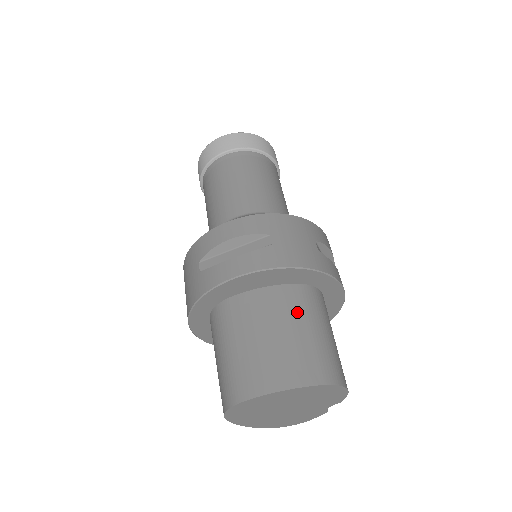
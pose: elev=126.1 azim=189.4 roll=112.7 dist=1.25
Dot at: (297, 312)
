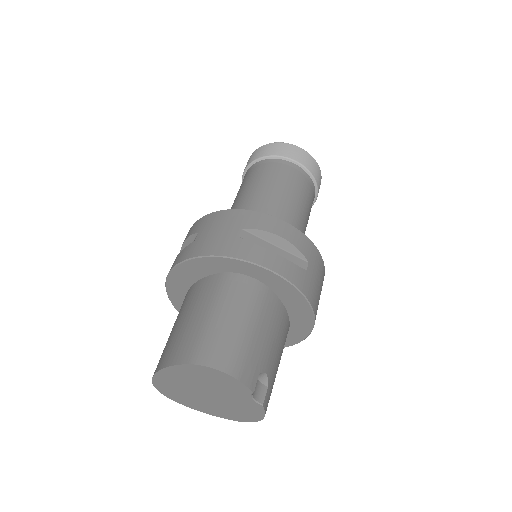
Dot at: (205, 299)
